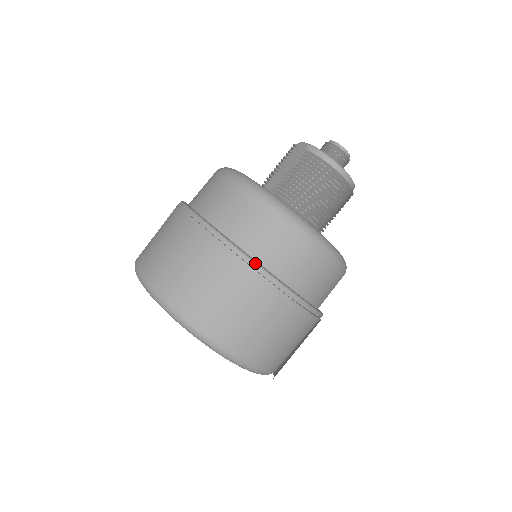
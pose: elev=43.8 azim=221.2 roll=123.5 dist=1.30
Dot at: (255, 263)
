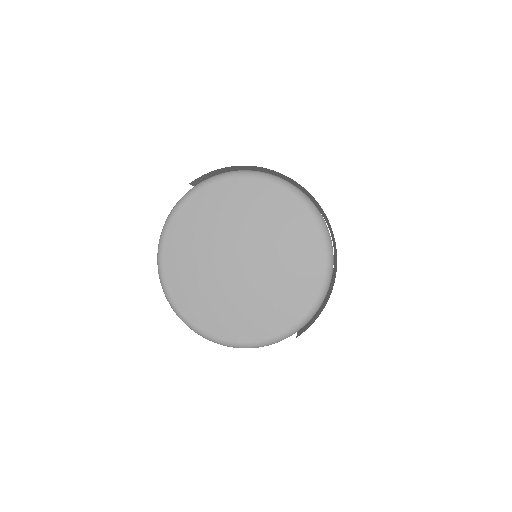
Dot at: occluded
